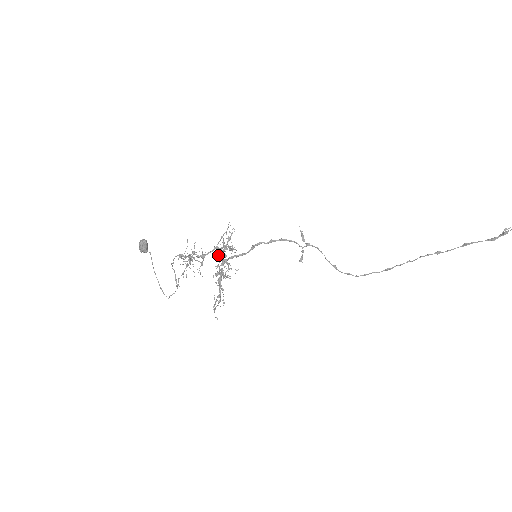
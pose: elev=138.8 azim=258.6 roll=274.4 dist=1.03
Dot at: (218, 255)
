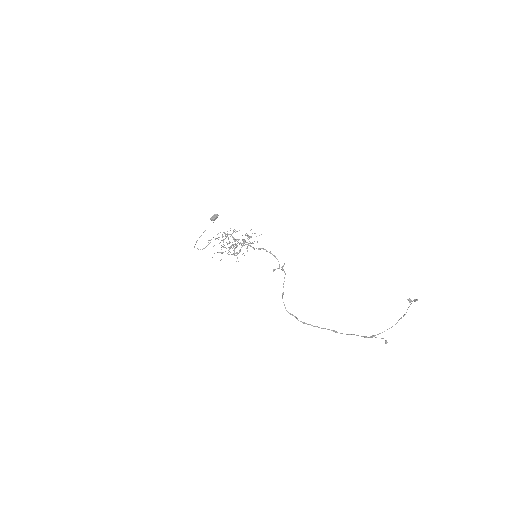
Dot at: (245, 234)
